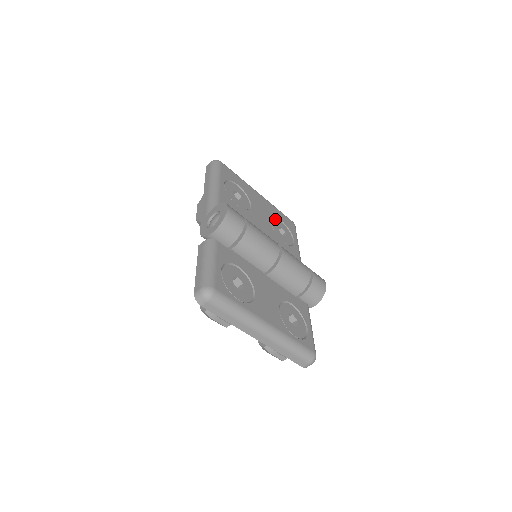
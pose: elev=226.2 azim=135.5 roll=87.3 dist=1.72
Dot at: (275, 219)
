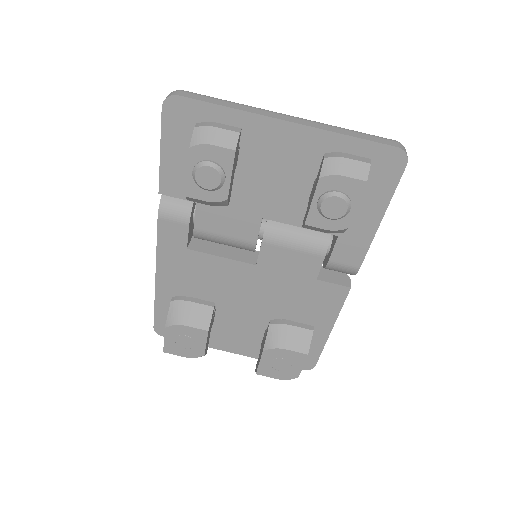
Dot at: occluded
